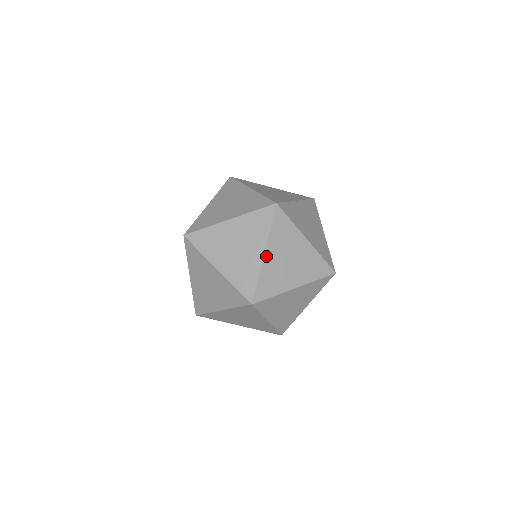
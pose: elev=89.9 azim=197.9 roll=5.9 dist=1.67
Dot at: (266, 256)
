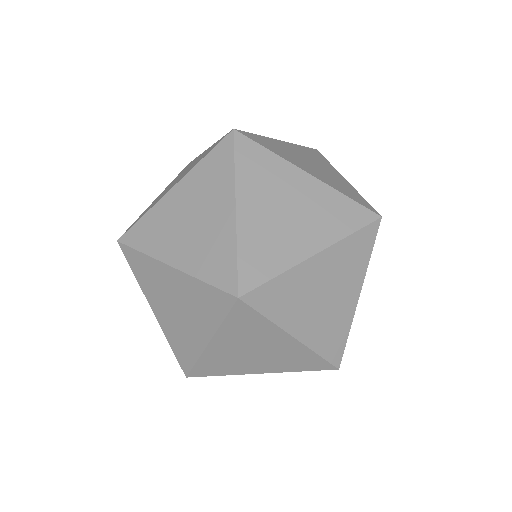
Dot at: (212, 345)
